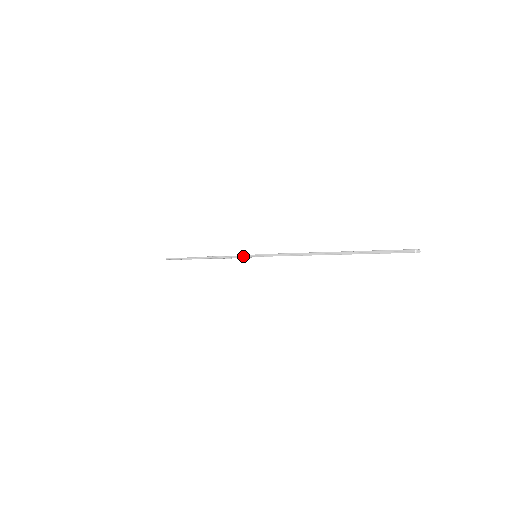
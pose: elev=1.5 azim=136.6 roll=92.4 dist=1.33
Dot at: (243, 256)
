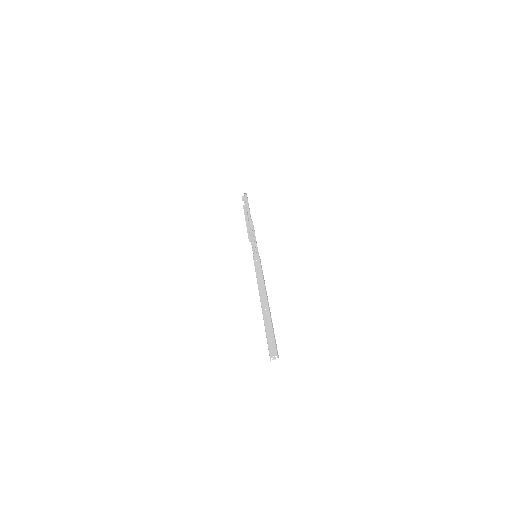
Dot at: (252, 250)
